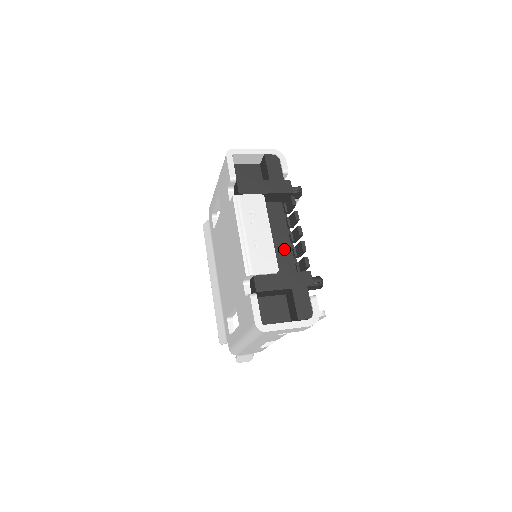
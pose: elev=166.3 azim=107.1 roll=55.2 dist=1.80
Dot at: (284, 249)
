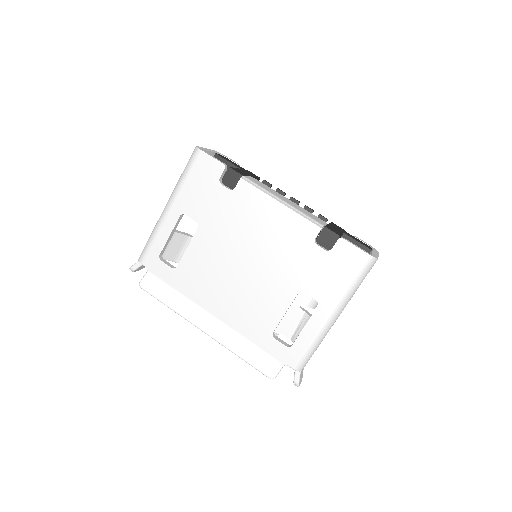
Dot at: occluded
